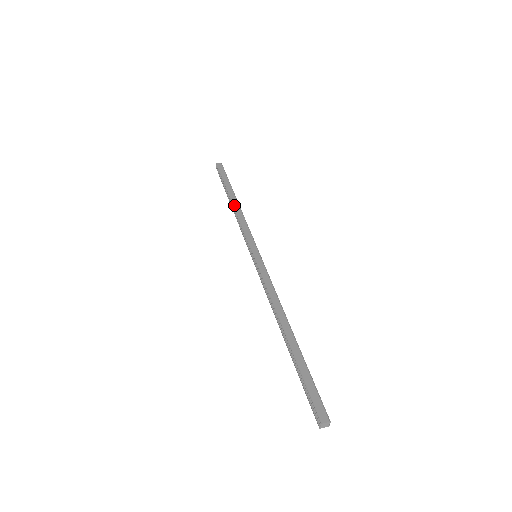
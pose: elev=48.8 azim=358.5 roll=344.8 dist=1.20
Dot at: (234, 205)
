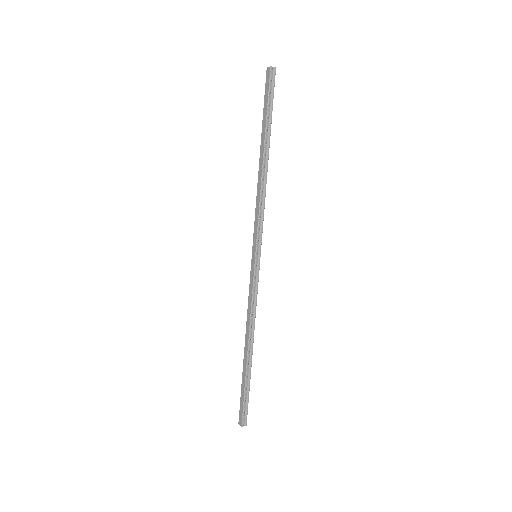
Dot at: (259, 170)
